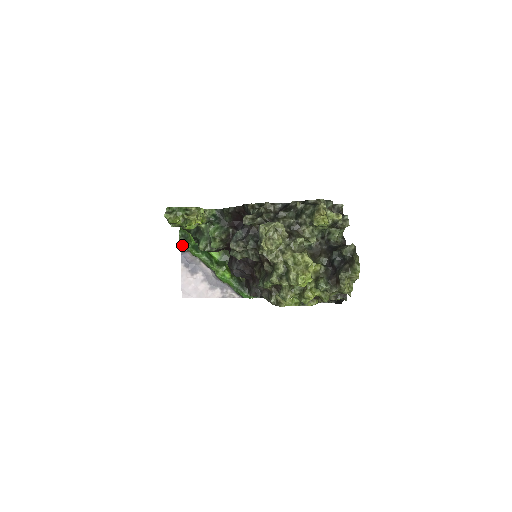
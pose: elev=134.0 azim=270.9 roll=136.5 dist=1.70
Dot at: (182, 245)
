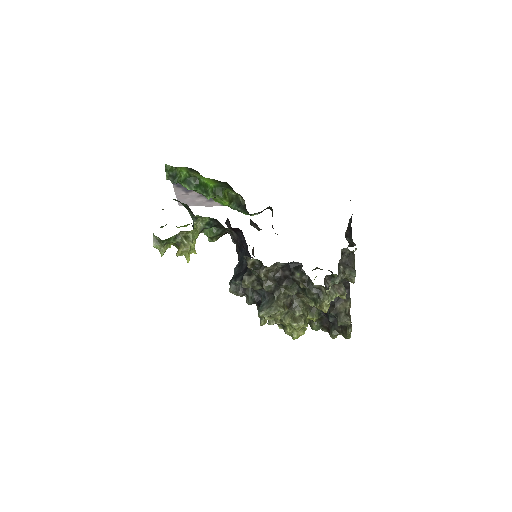
Dot at: occluded
